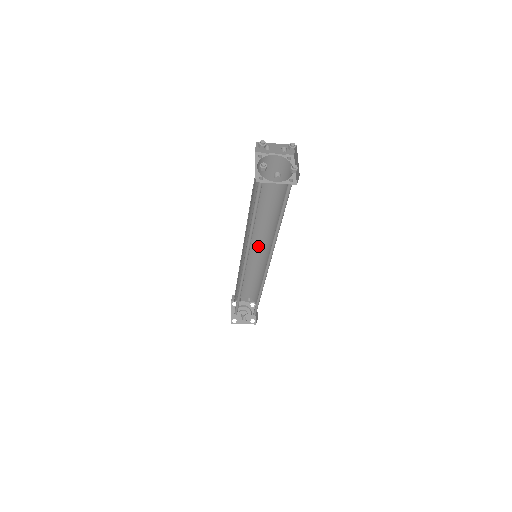
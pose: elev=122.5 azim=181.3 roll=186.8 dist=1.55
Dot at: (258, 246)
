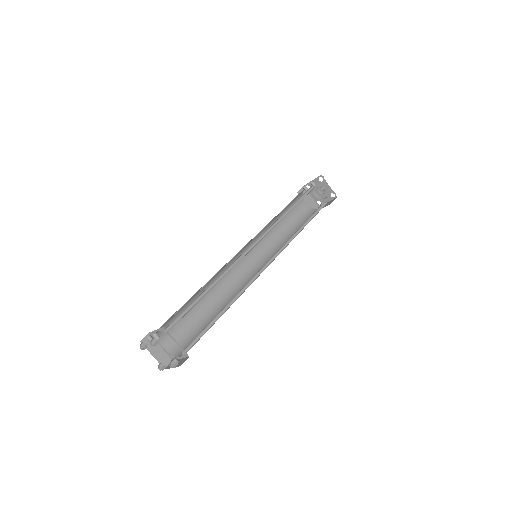
Dot at: occluded
